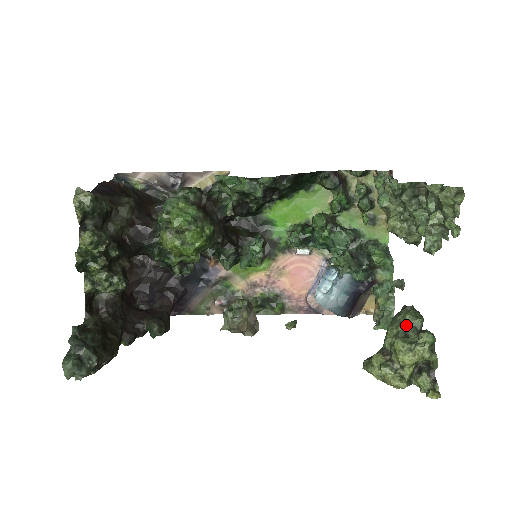
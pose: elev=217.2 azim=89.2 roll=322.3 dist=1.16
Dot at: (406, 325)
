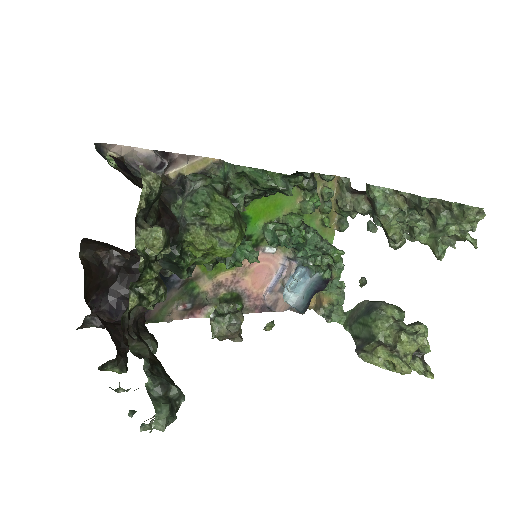
Dot at: (394, 319)
